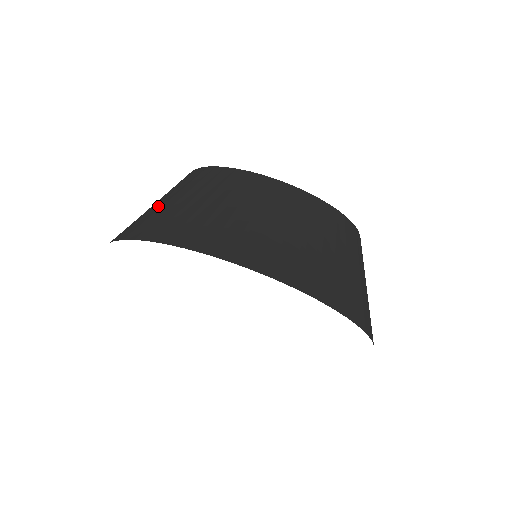
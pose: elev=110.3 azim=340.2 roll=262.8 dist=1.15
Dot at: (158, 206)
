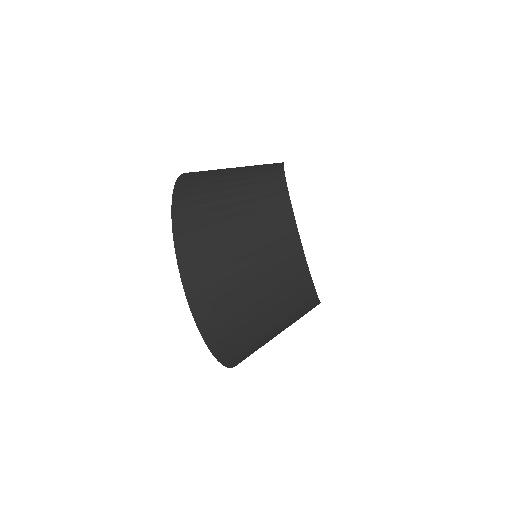
Dot at: (221, 204)
